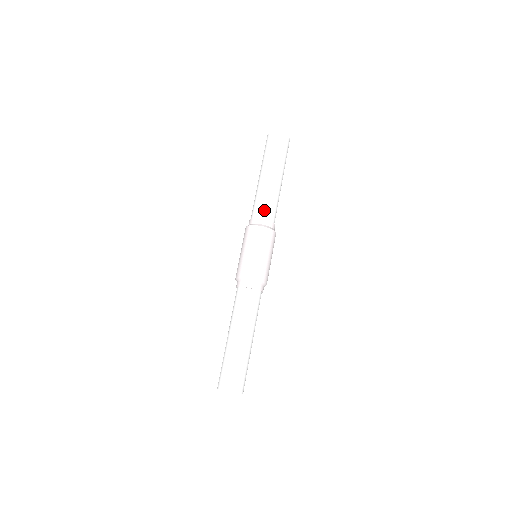
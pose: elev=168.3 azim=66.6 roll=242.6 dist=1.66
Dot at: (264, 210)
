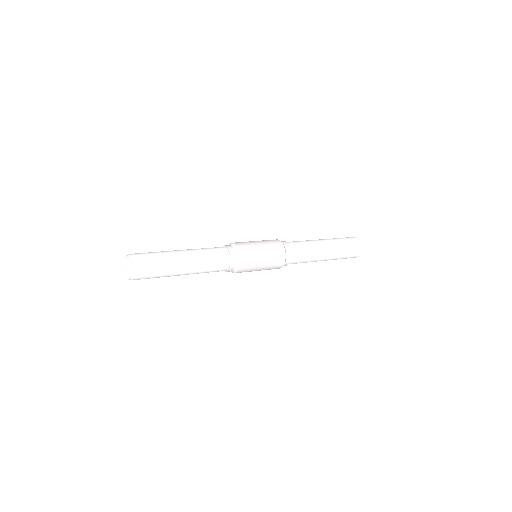
Dot at: (294, 242)
